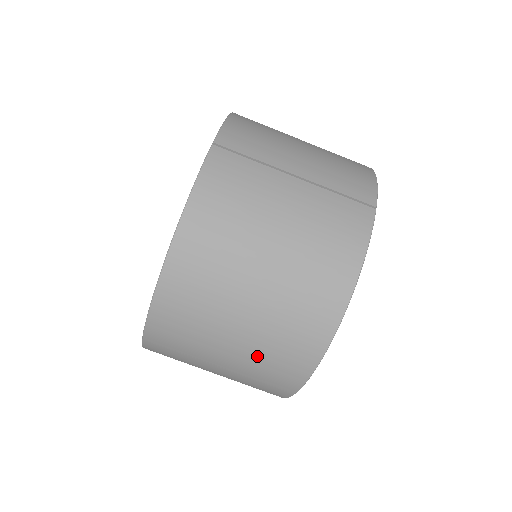
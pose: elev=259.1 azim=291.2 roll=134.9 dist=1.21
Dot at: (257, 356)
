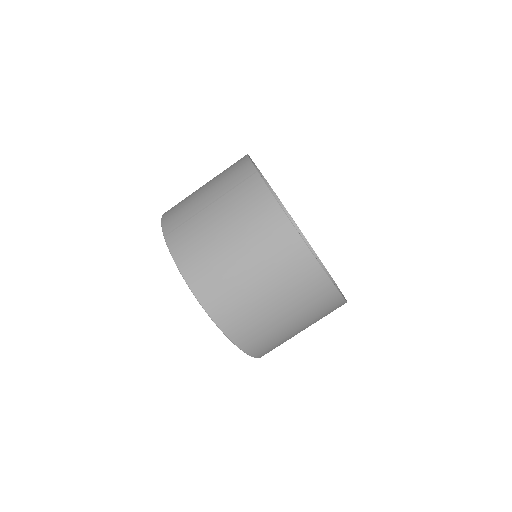
Dot at: (292, 295)
